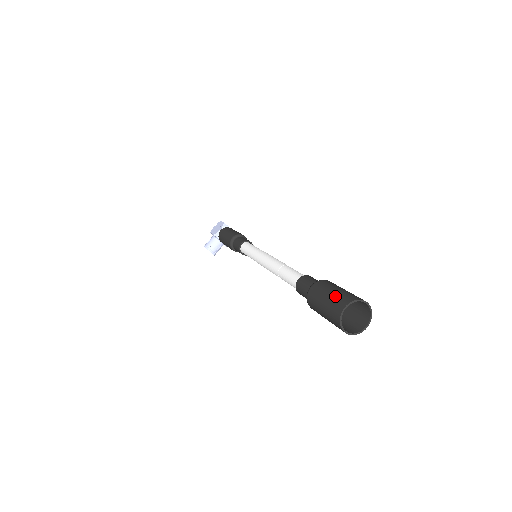
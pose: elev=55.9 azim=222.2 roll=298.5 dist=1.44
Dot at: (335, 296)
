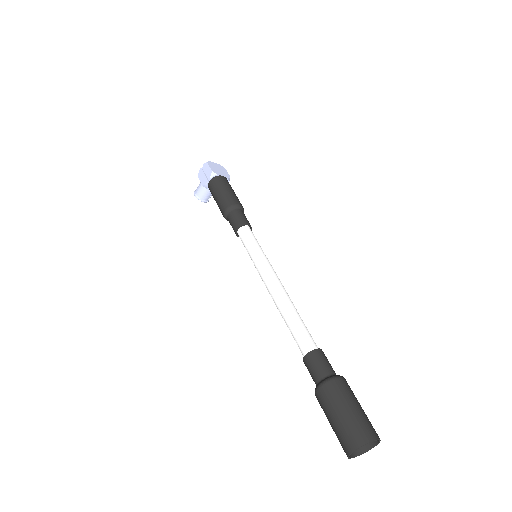
Dot at: (343, 427)
